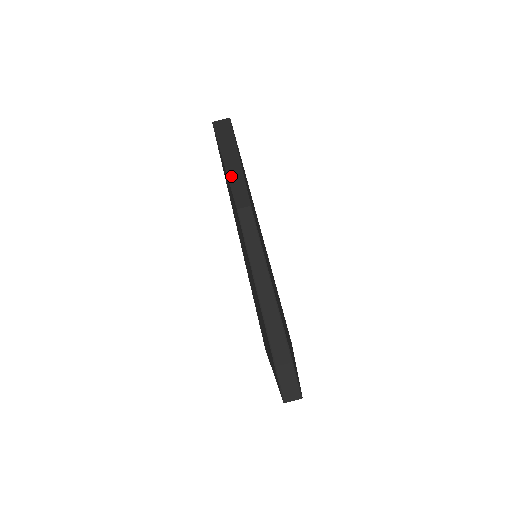
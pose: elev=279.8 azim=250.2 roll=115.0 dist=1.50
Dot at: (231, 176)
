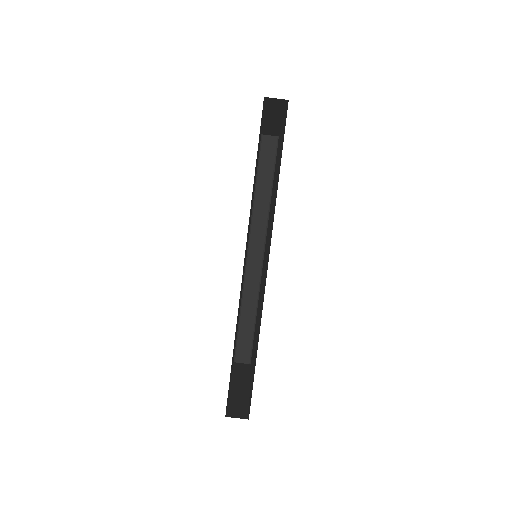
Dot at: (267, 121)
